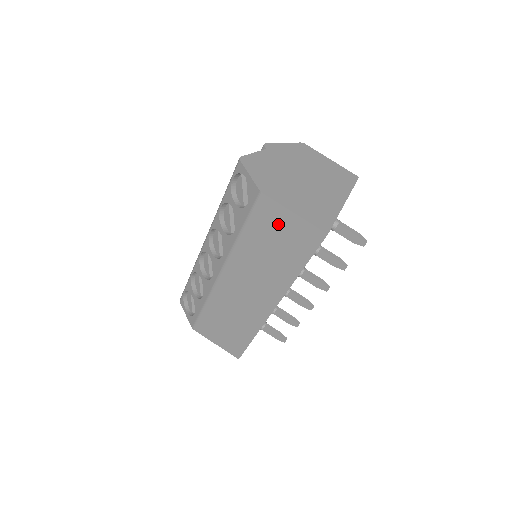
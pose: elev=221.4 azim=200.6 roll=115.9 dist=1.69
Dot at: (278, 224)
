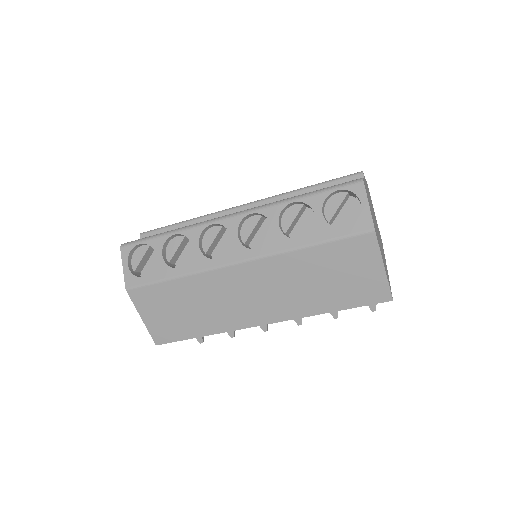
Dot at: (358, 265)
